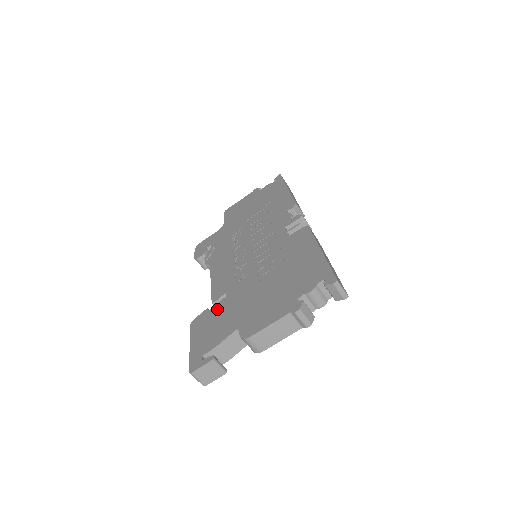
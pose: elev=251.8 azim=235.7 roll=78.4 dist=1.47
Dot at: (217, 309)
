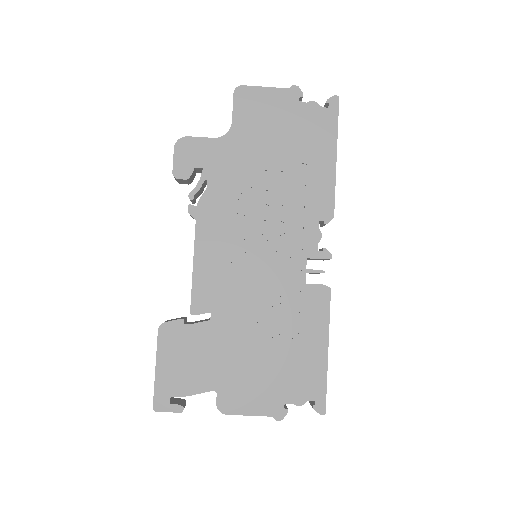
Dot at: (196, 334)
